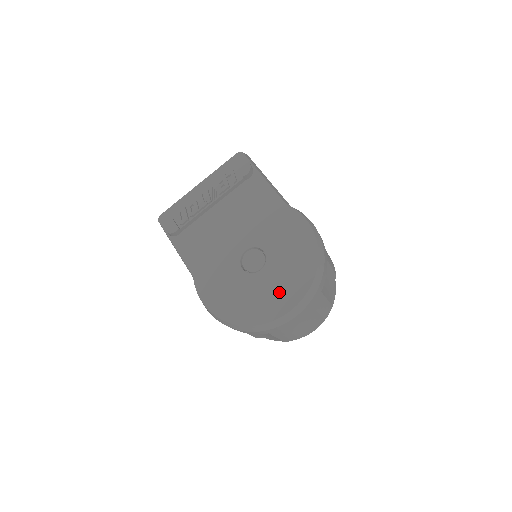
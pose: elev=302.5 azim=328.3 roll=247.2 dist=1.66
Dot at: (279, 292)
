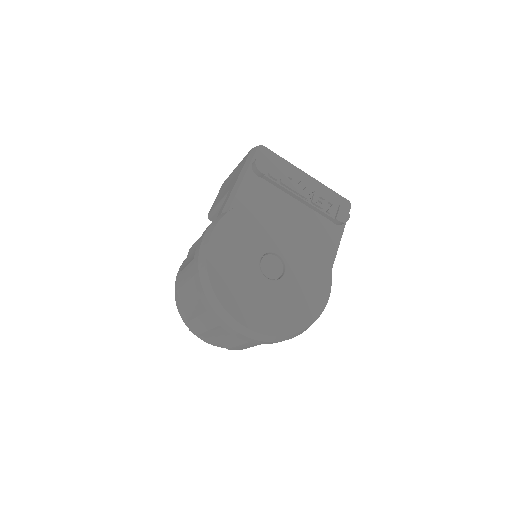
Dot at: (260, 309)
